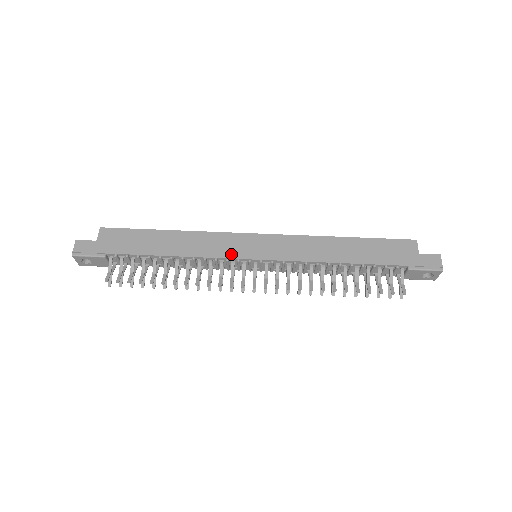
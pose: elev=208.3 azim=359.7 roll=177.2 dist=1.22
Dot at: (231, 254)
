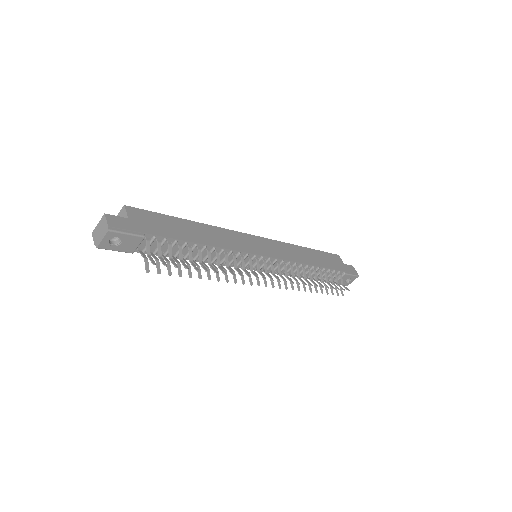
Dot at: (249, 249)
